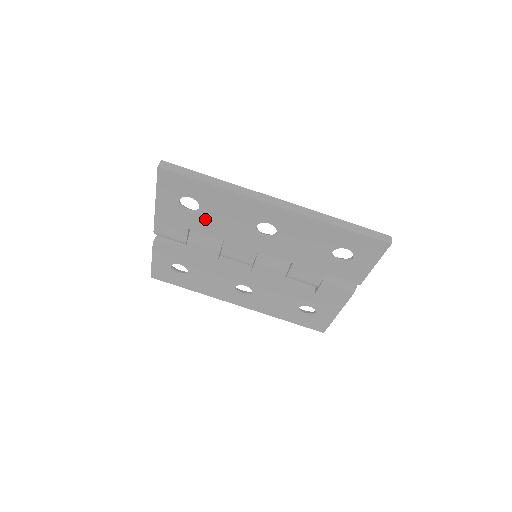
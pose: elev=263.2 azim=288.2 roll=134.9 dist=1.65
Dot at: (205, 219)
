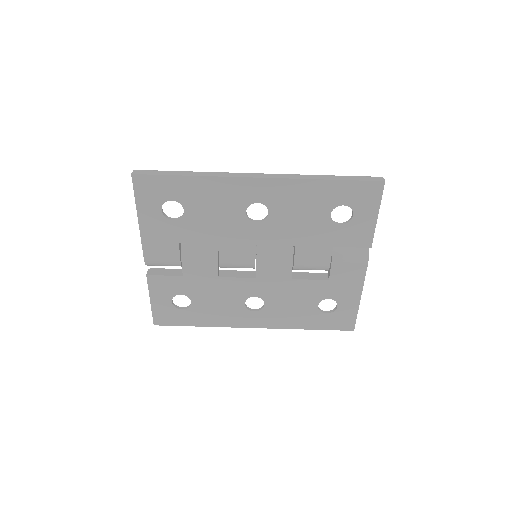
Dot at: (193, 223)
